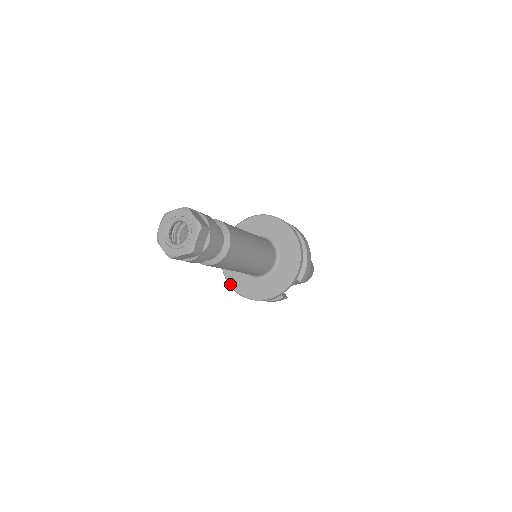
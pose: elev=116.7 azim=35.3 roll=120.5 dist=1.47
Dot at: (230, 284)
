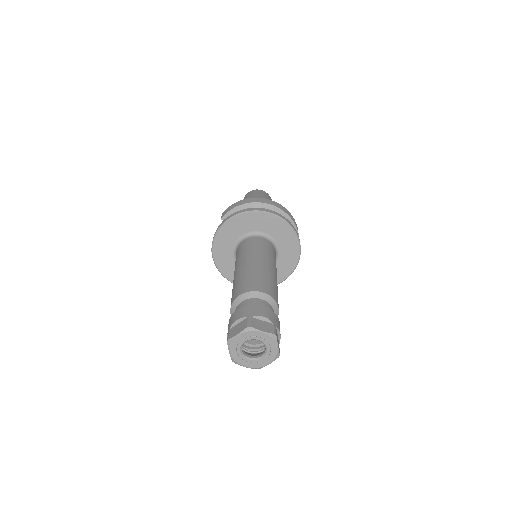
Dot at: occluded
